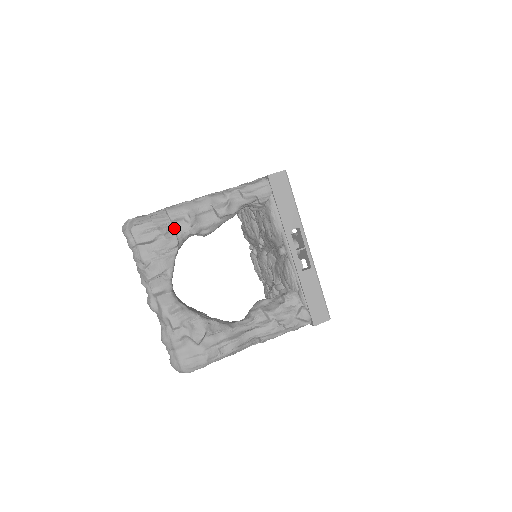
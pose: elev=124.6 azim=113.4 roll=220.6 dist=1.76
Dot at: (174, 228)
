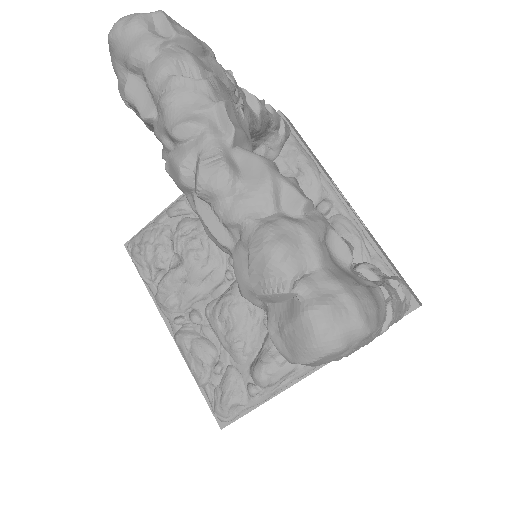
Dot at: occluded
